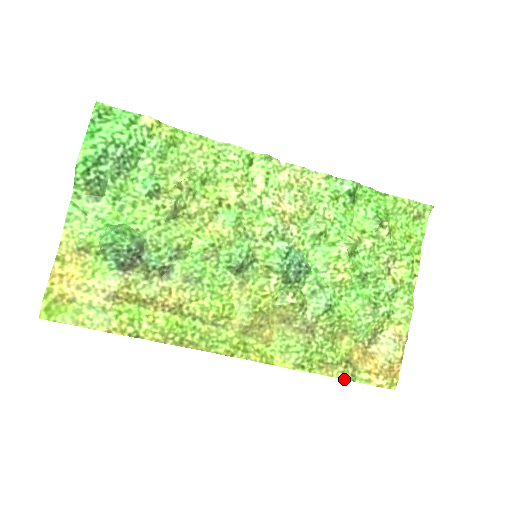
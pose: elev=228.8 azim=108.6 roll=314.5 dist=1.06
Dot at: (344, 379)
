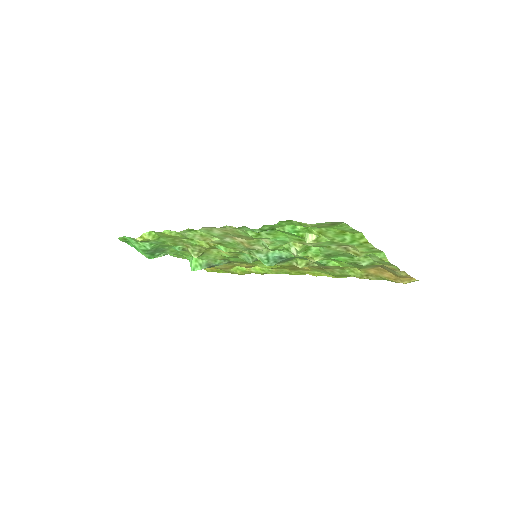
Dot at: occluded
